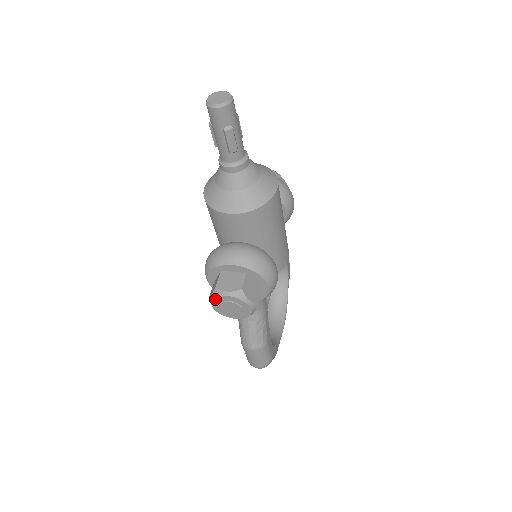
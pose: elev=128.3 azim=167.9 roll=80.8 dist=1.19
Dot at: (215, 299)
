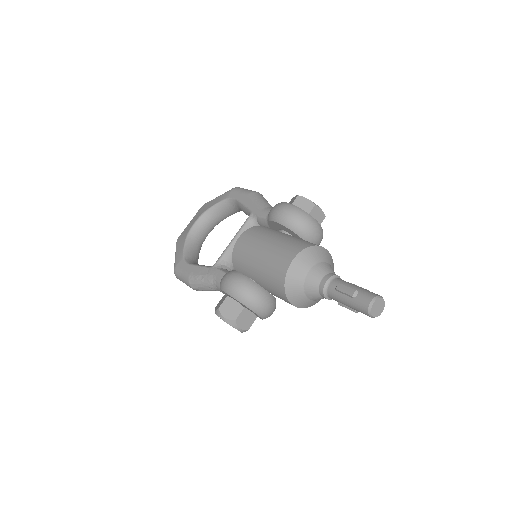
Dot at: (227, 322)
